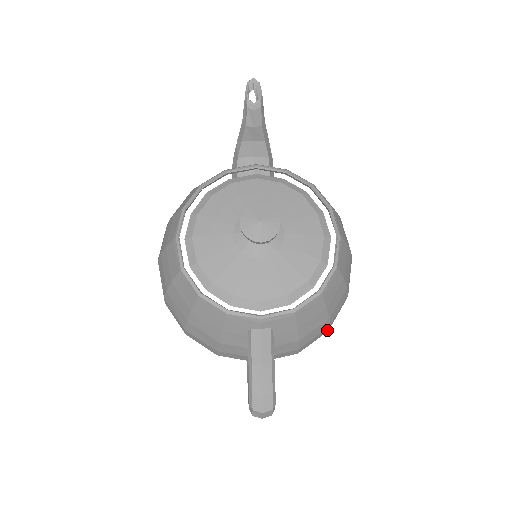
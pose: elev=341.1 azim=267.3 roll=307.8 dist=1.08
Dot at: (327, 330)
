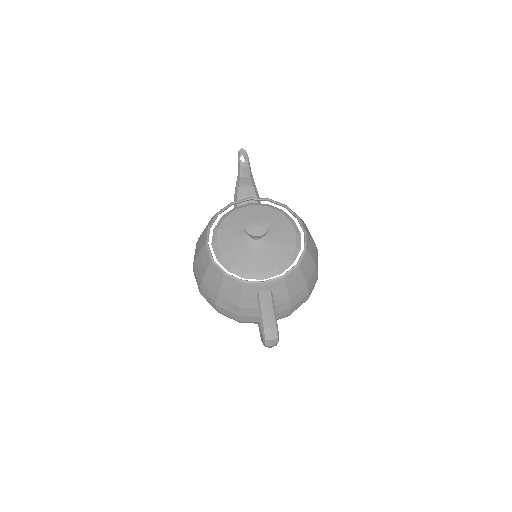
Dot at: (308, 297)
